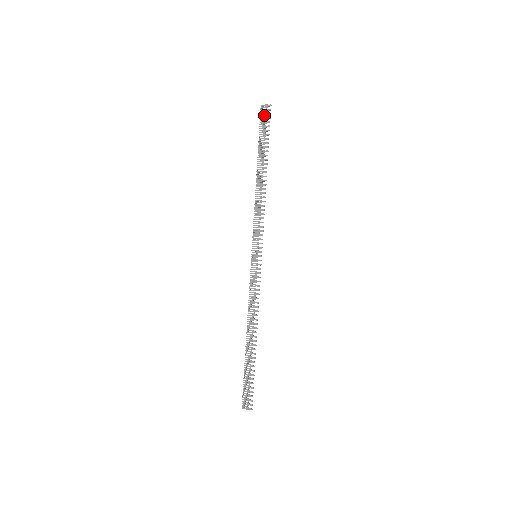
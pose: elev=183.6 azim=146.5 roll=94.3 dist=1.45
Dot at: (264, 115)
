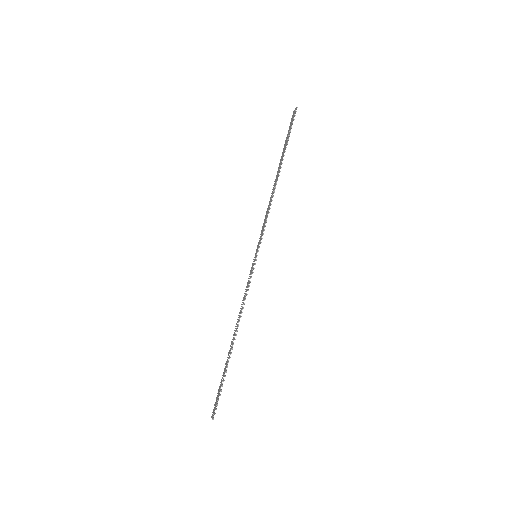
Dot at: (292, 119)
